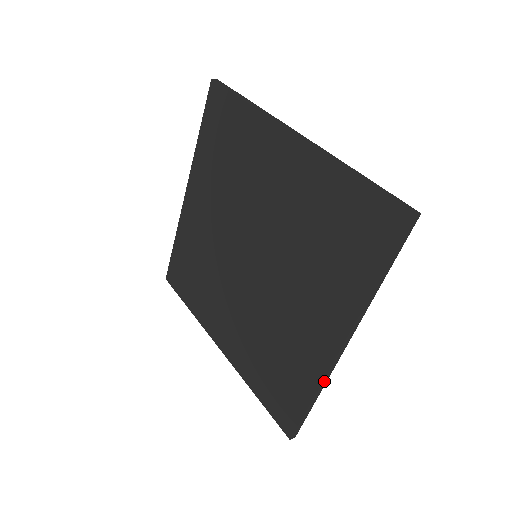
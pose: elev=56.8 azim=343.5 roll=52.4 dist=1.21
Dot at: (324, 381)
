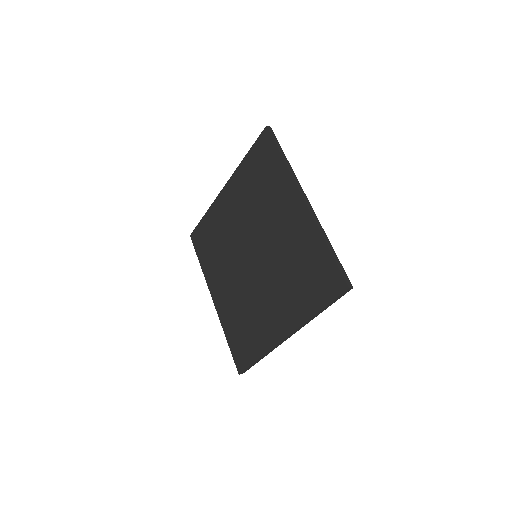
Dot at: (270, 351)
